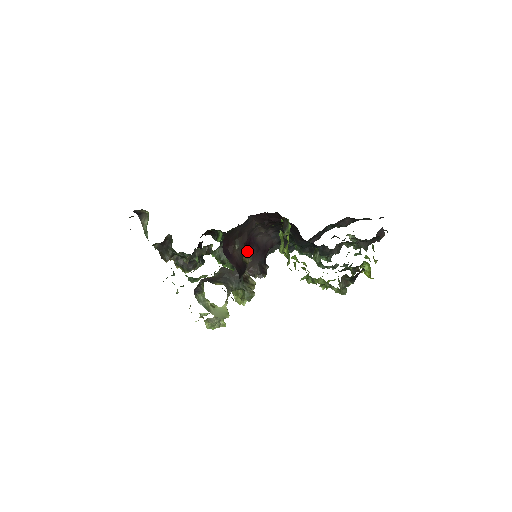
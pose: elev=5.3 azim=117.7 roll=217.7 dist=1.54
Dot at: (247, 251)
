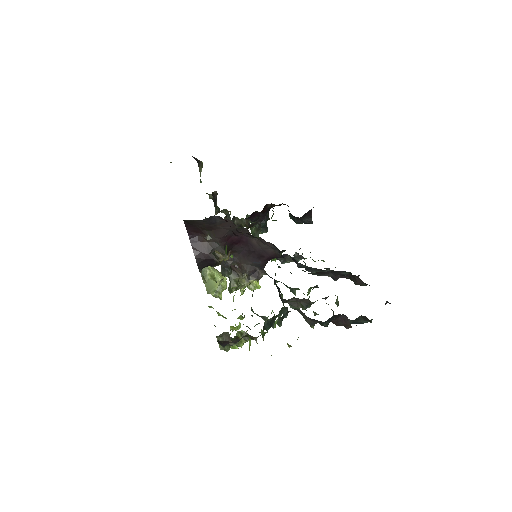
Dot at: (235, 247)
